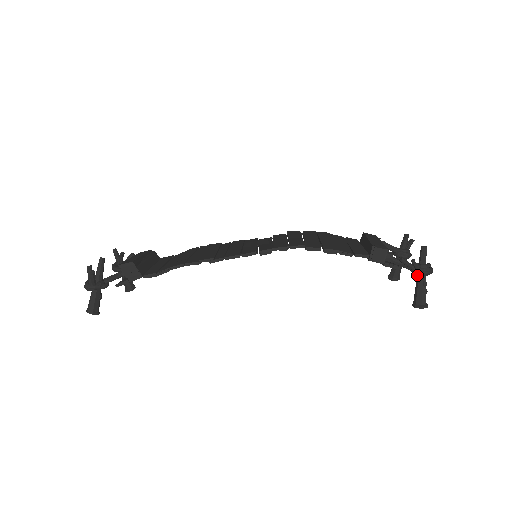
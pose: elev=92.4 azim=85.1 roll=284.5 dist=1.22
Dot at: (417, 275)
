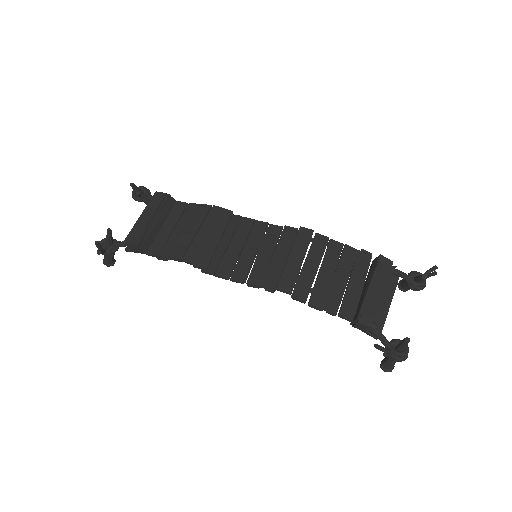
Dot at: occluded
